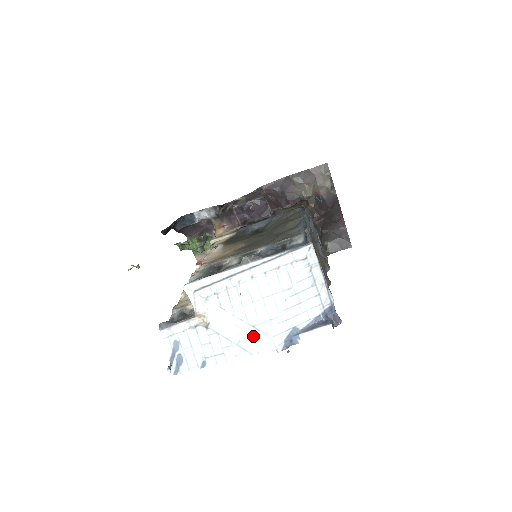
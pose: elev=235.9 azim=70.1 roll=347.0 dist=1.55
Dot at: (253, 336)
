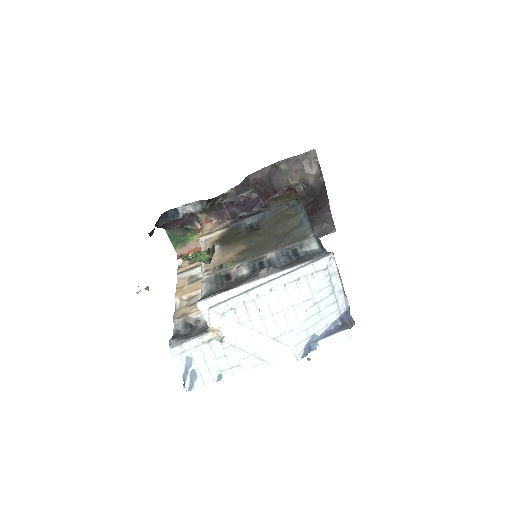
Dot at: (272, 347)
